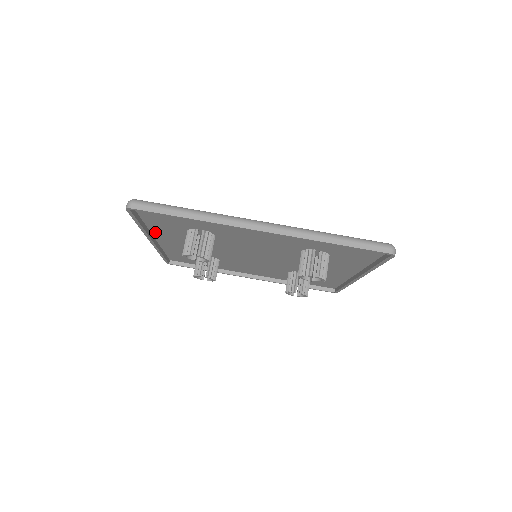
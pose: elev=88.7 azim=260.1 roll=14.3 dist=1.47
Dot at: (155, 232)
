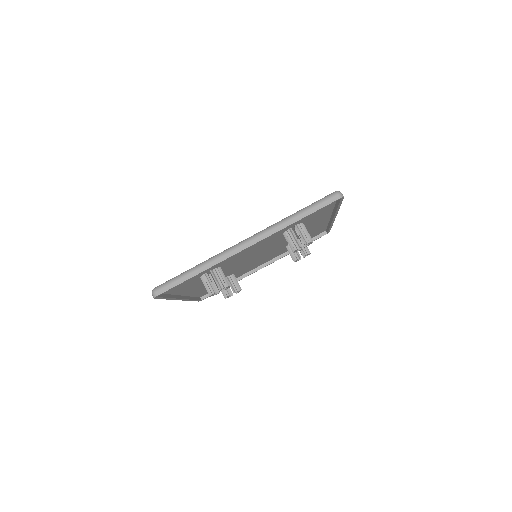
Dot at: (179, 293)
